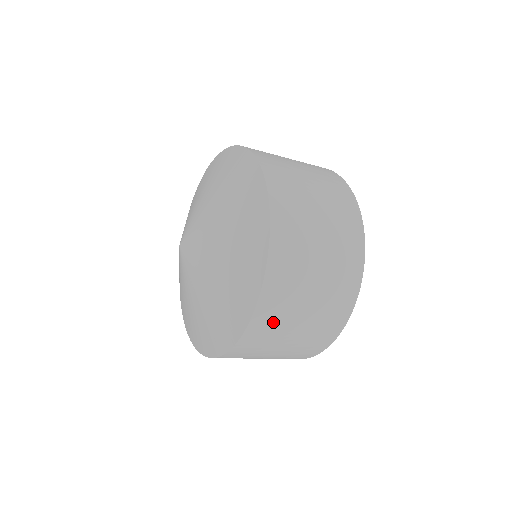
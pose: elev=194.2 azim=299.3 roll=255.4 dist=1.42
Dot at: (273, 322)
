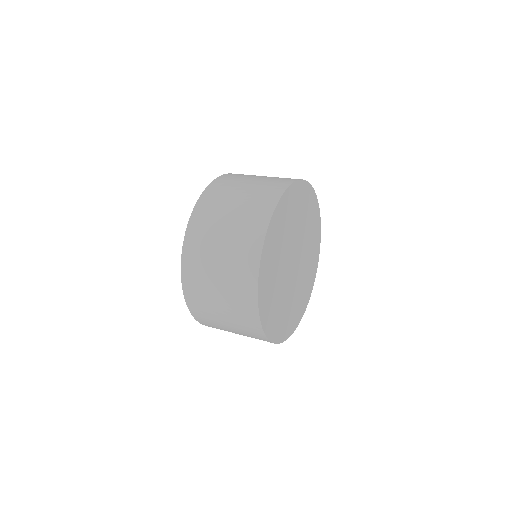
Dot at: (197, 274)
